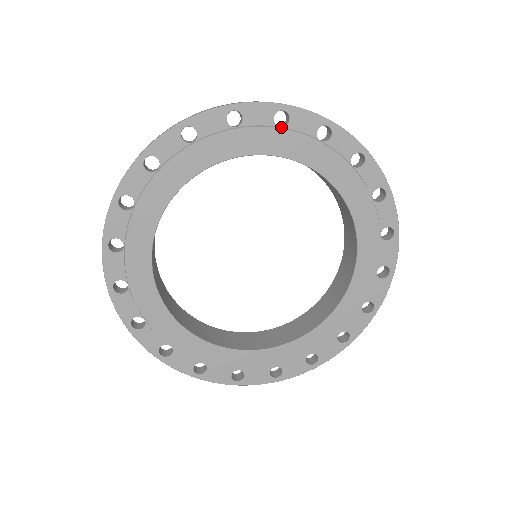
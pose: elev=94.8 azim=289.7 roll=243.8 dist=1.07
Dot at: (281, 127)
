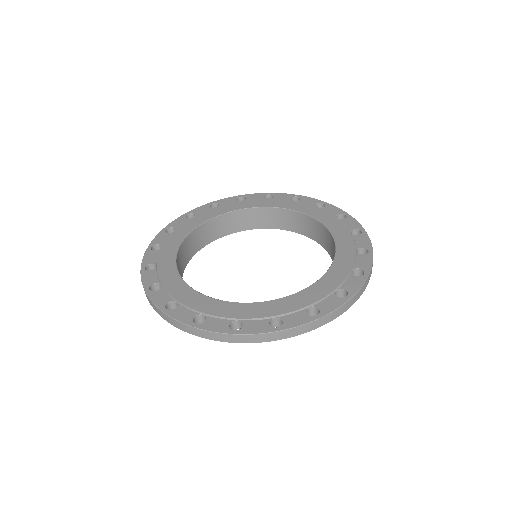
Dot at: (242, 201)
